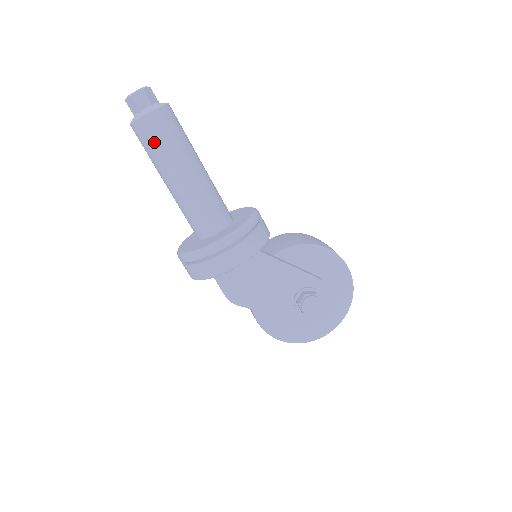
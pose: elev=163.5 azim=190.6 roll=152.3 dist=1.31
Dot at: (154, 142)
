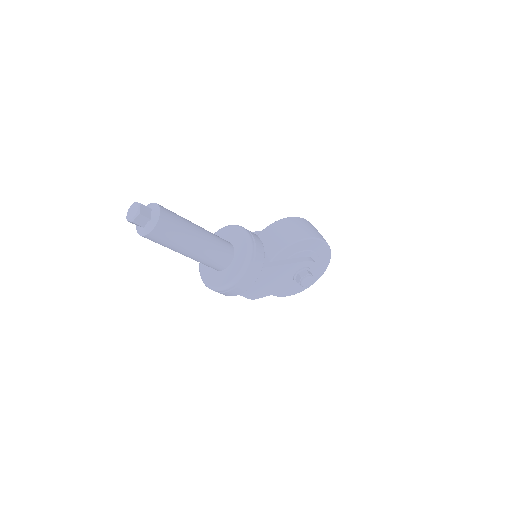
Dot at: (164, 242)
